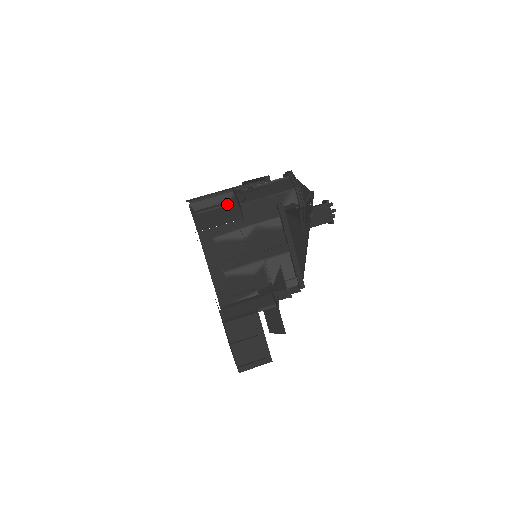
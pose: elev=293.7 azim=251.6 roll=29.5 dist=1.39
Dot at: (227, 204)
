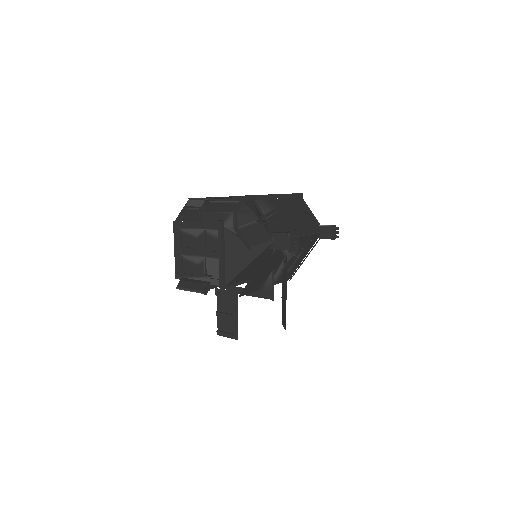
Dot at: occluded
